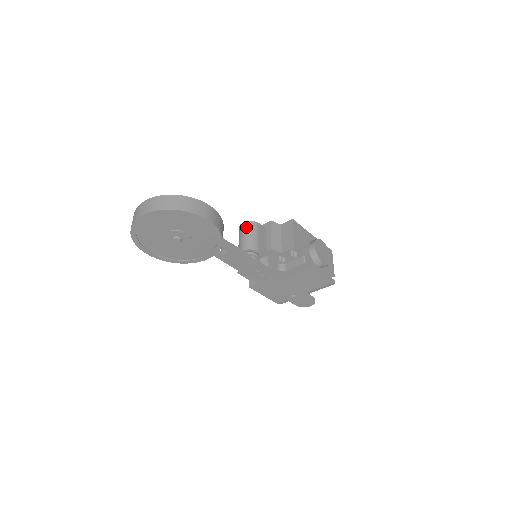
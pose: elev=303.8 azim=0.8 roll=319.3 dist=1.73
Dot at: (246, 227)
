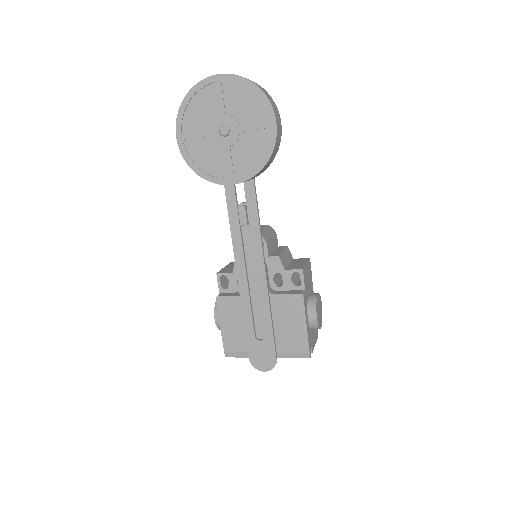
Dot at: (265, 226)
